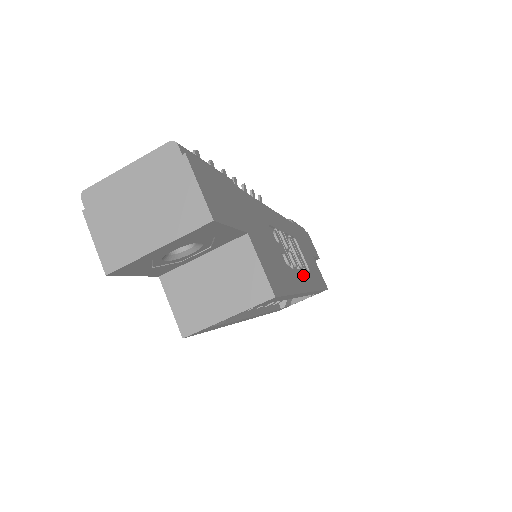
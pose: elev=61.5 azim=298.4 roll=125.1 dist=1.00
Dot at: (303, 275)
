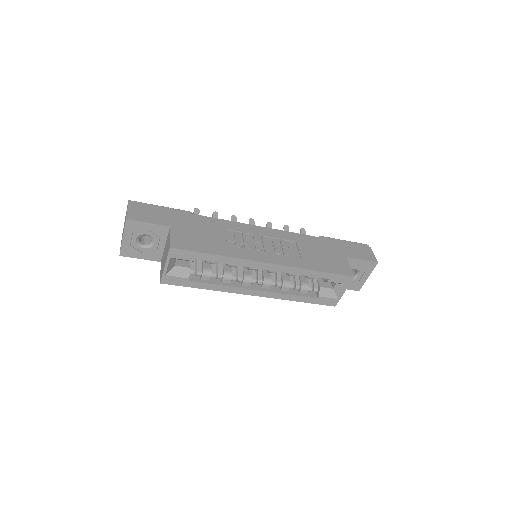
Dot at: (268, 255)
